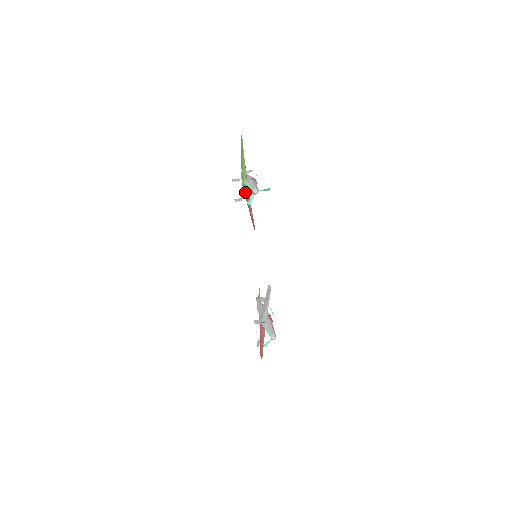
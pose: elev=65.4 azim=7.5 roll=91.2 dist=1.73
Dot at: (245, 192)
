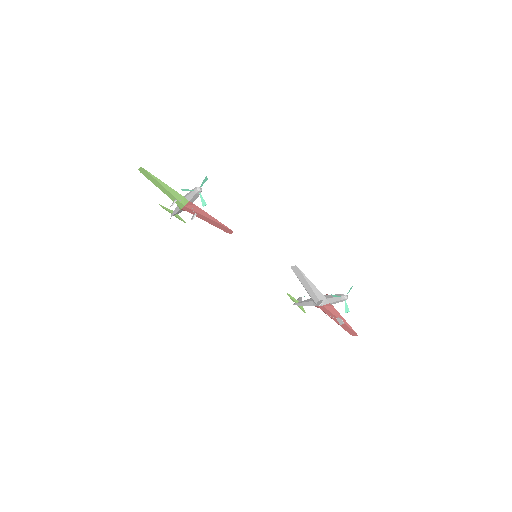
Dot at: (191, 209)
